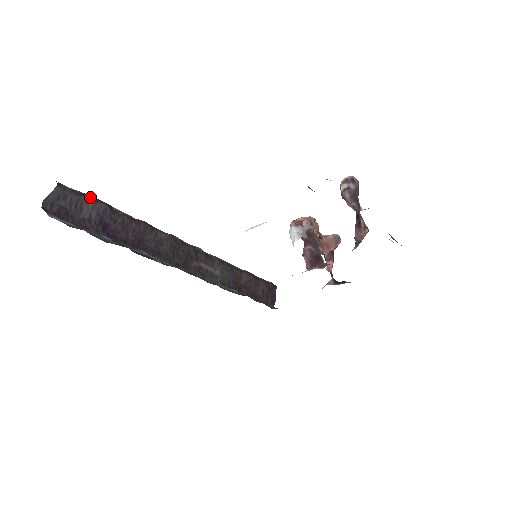
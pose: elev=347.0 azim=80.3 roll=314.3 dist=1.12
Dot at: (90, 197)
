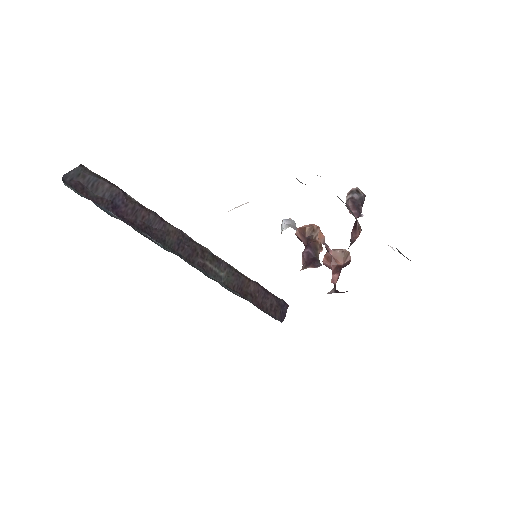
Dot at: (107, 181)
